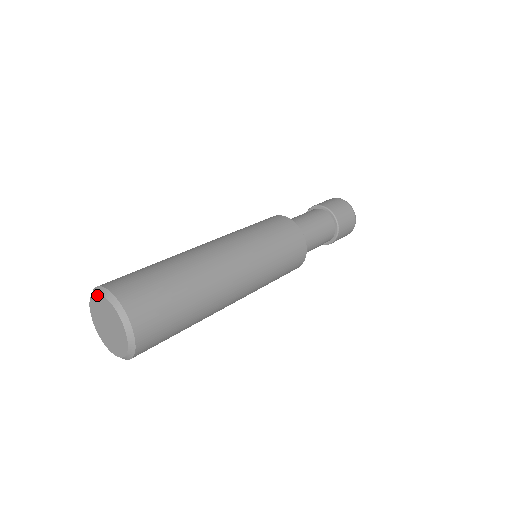
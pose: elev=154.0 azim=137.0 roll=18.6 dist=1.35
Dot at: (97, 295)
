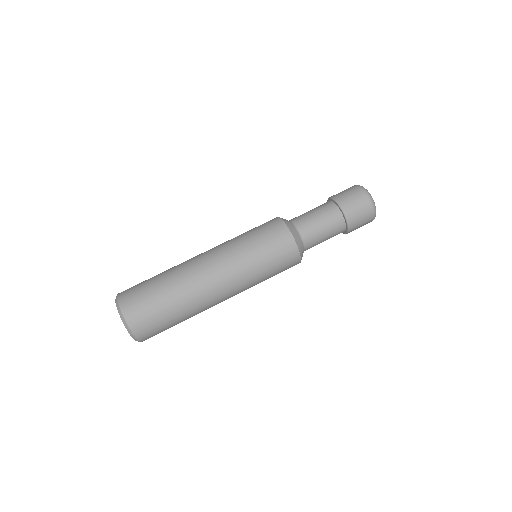
Dot at: (116, 304)
